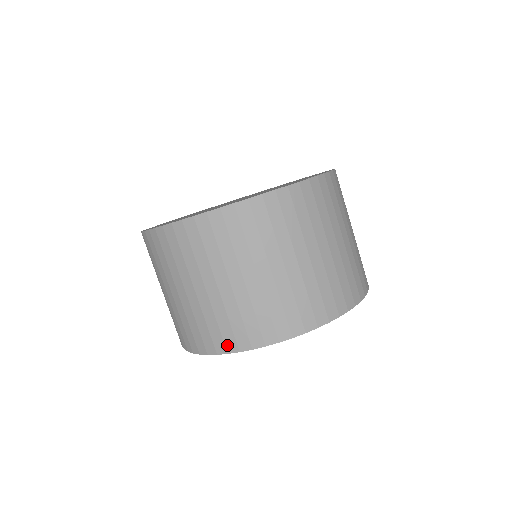
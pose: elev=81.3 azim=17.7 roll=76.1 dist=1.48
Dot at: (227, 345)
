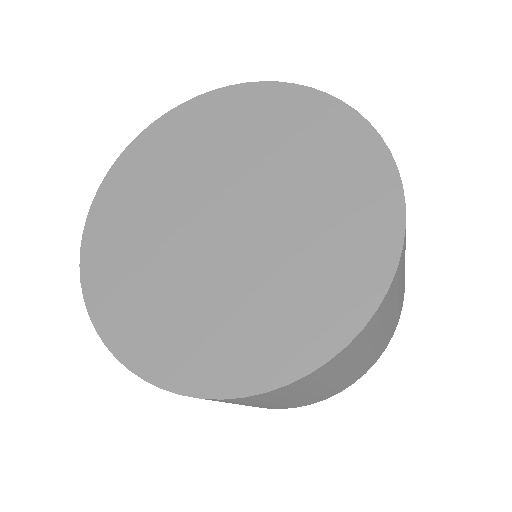
Dot at: occluded
